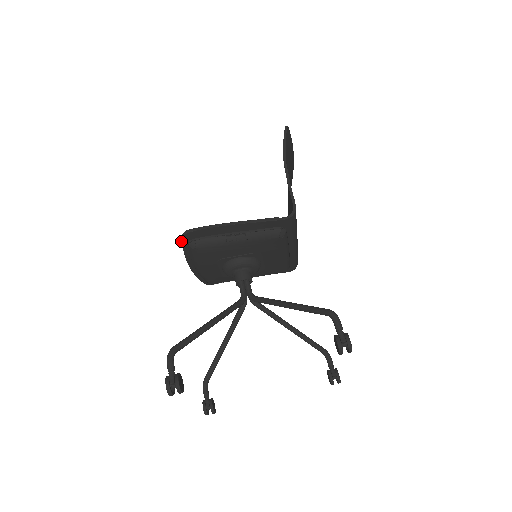
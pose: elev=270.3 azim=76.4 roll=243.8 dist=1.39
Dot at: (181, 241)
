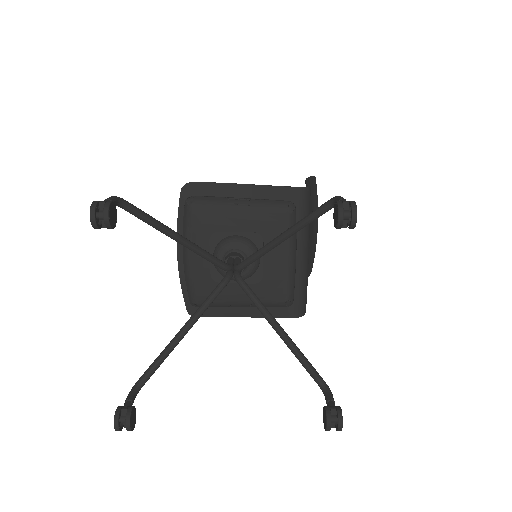
Dot at: (180, 195)
